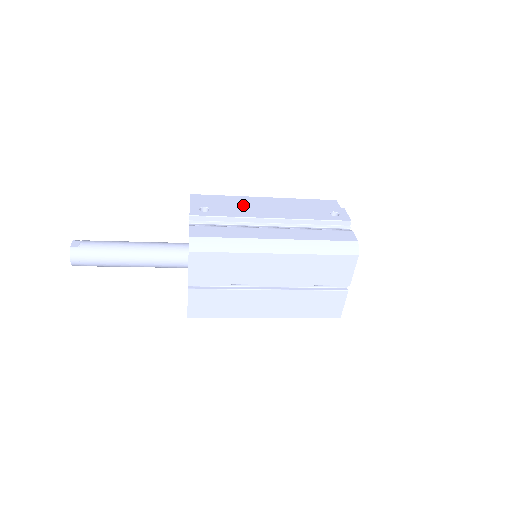
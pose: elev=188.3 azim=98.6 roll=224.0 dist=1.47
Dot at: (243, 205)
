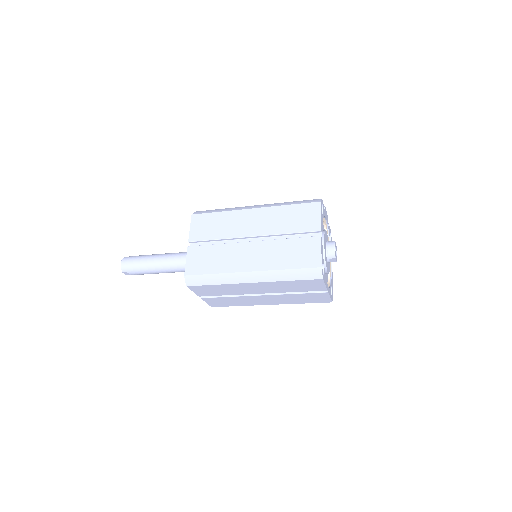
Dot at: occluded
